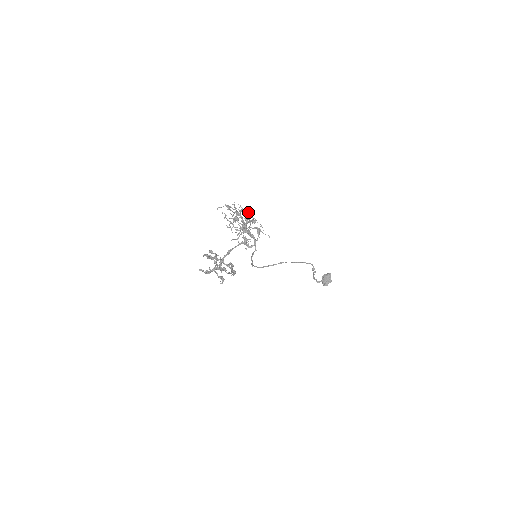
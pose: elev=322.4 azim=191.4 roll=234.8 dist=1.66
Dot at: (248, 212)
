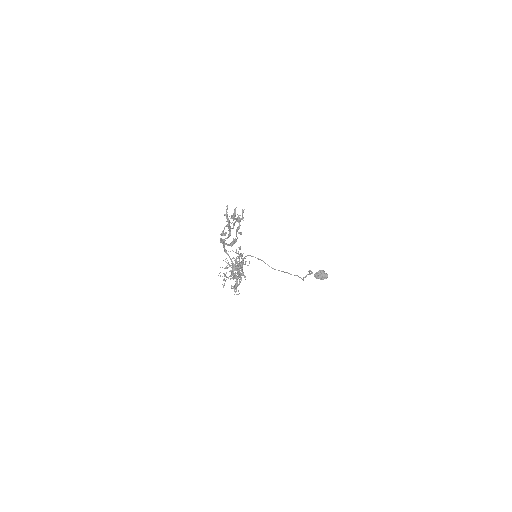
Dot at: (241, 277)
